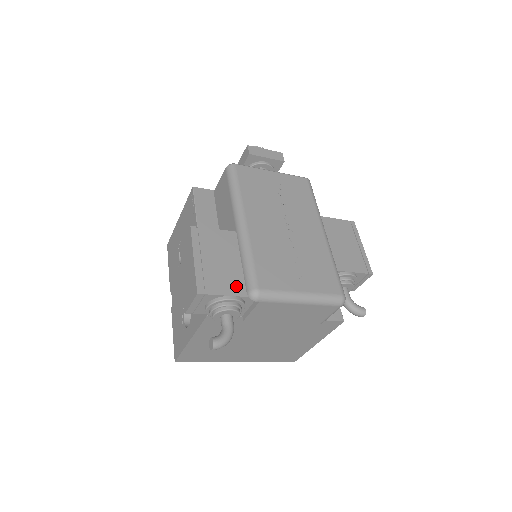
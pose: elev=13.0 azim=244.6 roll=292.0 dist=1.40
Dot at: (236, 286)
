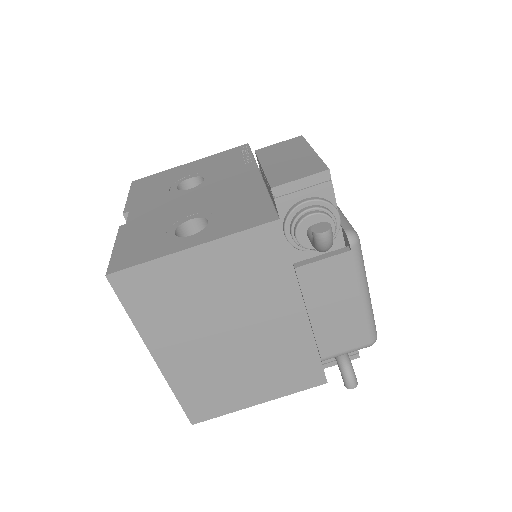
Dot at: occluded
